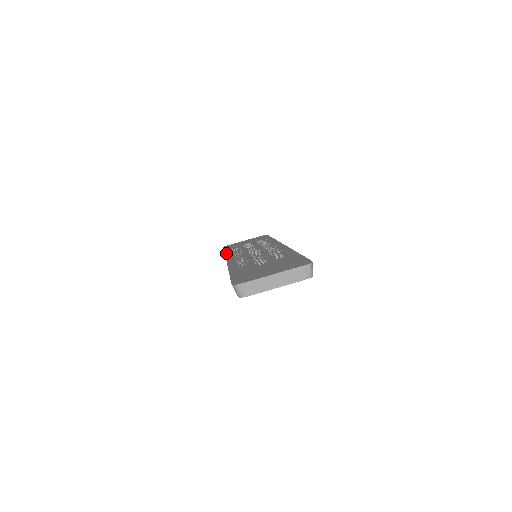
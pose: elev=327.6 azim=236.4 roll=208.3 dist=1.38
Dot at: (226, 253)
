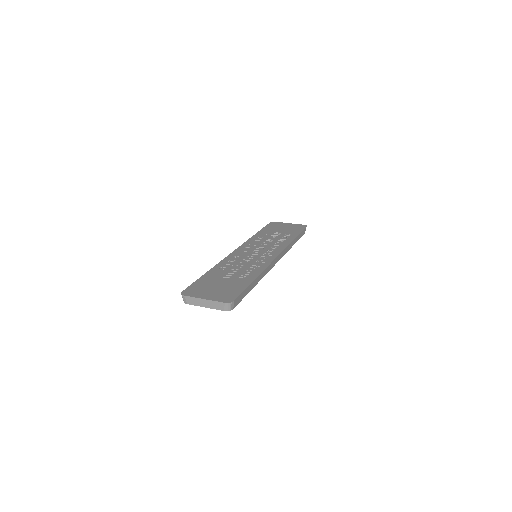
Dot at: (252, 237)
